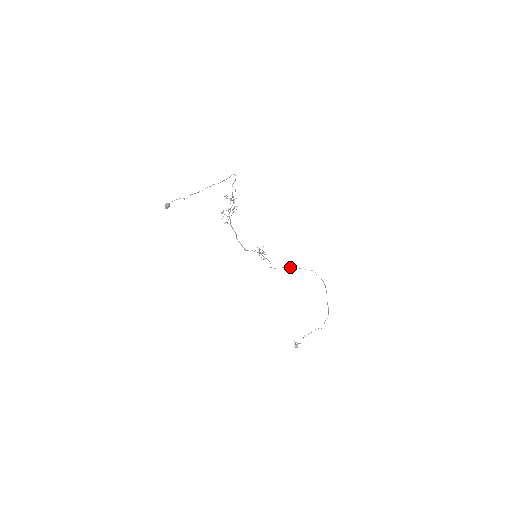
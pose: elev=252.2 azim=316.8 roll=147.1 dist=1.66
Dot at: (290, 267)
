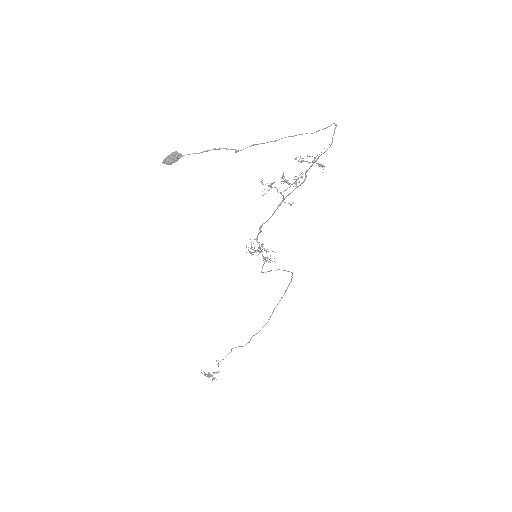
Dot at: occluded
